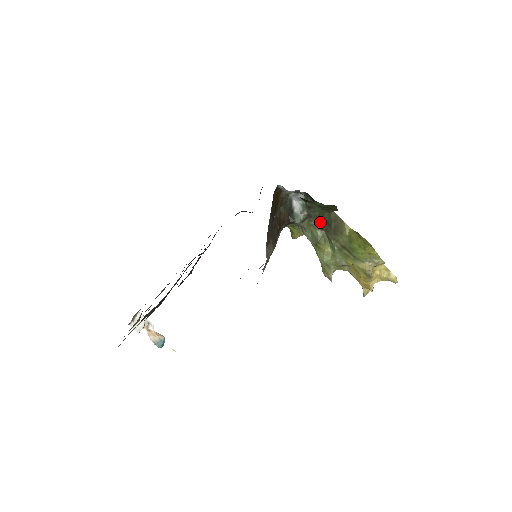
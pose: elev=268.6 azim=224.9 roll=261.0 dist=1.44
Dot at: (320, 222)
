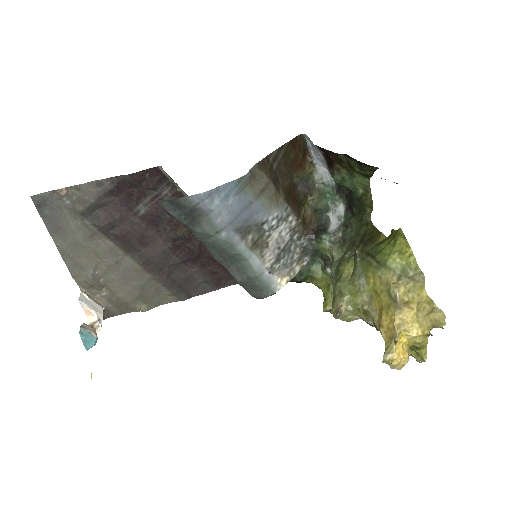
Dot at: (353, 243)
